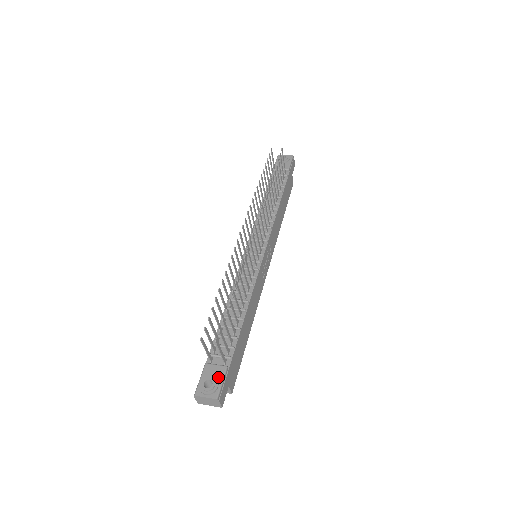
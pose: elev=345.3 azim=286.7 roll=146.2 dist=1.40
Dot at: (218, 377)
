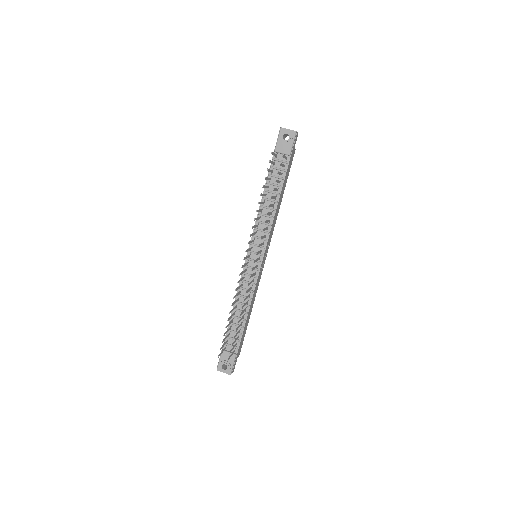
Dot at: (230, 361)
